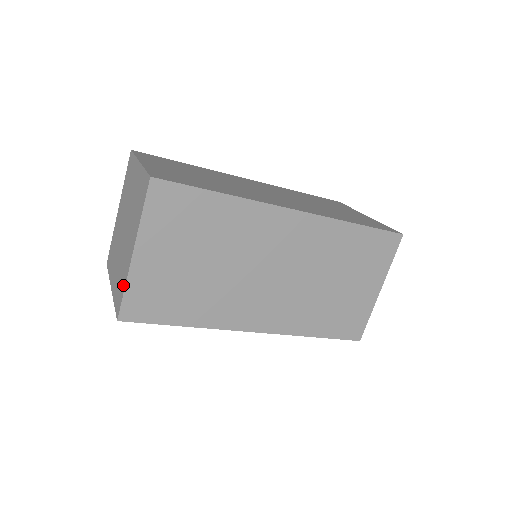
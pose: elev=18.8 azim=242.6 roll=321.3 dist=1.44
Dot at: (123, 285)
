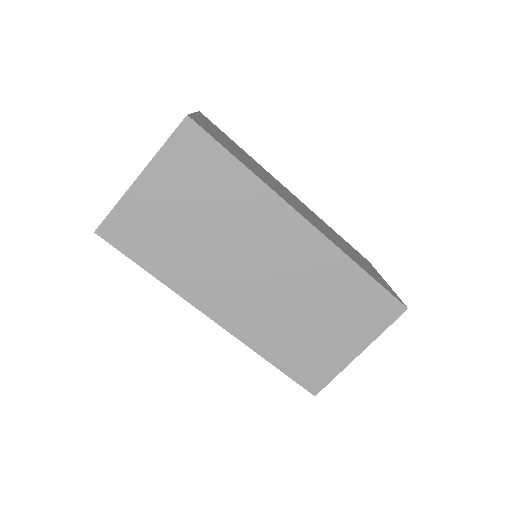
Dot at: occluded
